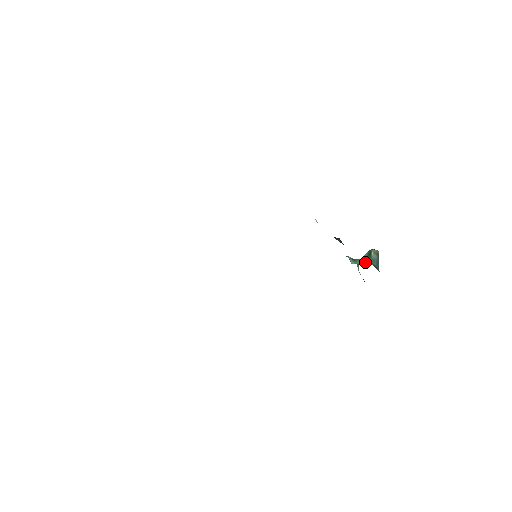
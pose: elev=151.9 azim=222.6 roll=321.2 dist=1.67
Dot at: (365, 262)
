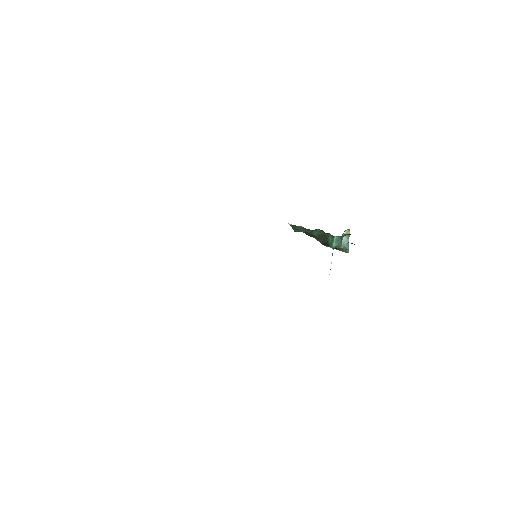
Dot at: (338, 246)
